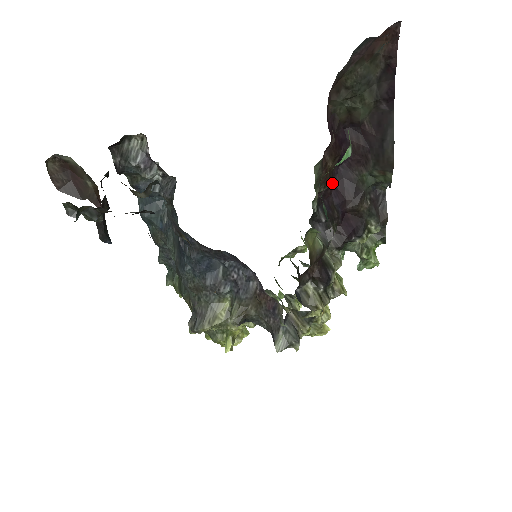
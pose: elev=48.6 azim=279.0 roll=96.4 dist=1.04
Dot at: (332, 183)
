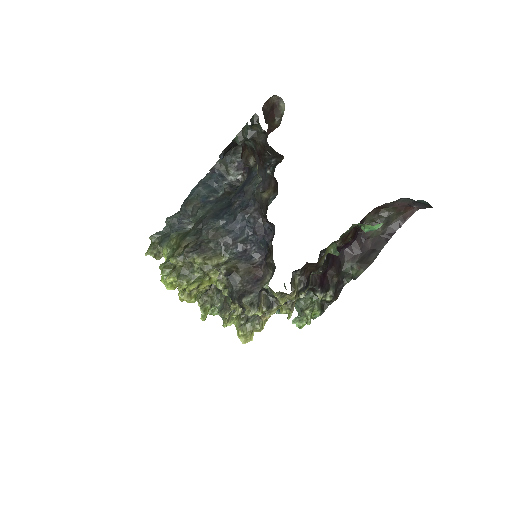
Dot at: occluded
